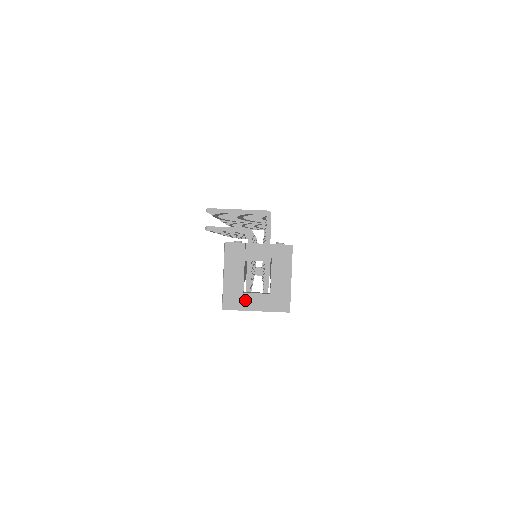
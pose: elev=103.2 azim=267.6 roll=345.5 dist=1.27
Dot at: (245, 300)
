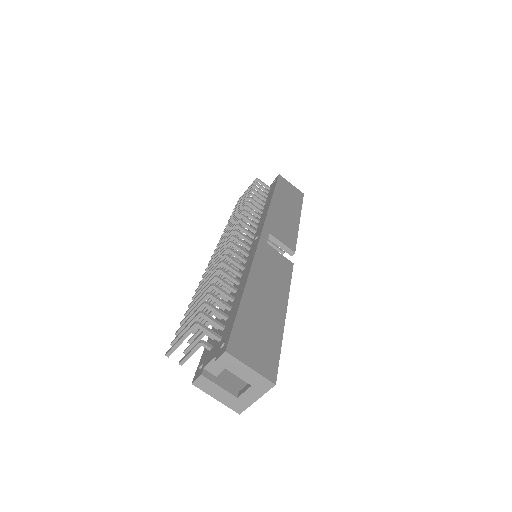
Dot at: (243, 400)
